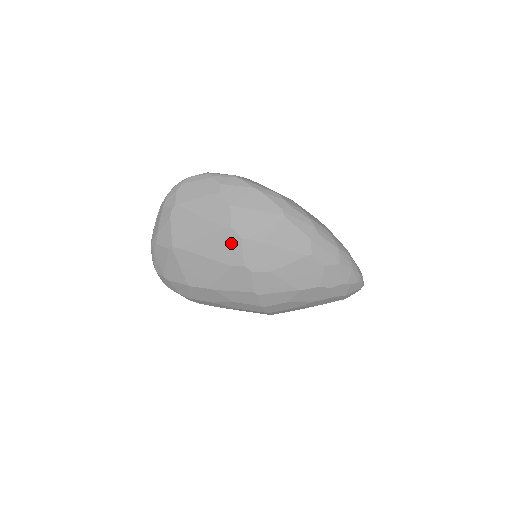
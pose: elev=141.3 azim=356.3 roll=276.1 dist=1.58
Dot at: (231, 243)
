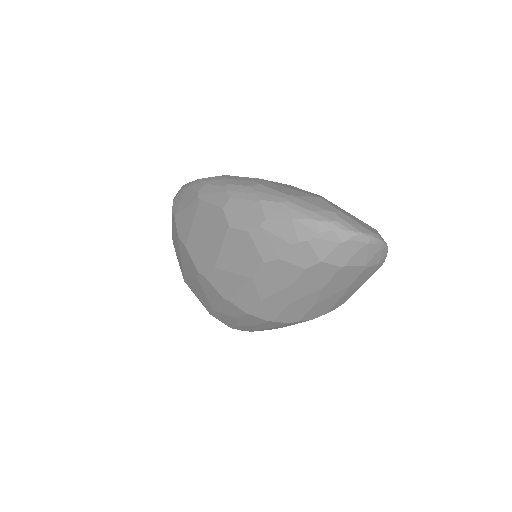
Dot at: (186, 254)
